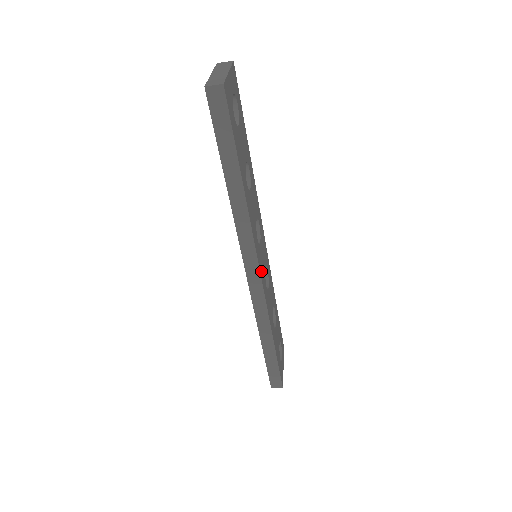
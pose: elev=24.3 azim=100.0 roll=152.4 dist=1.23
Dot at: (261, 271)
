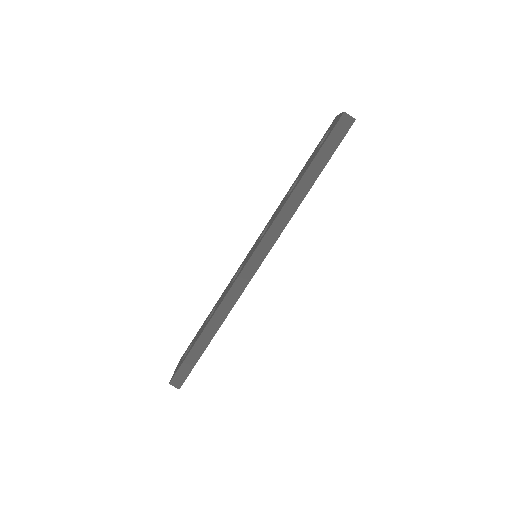
Dot at: (260, 265)
